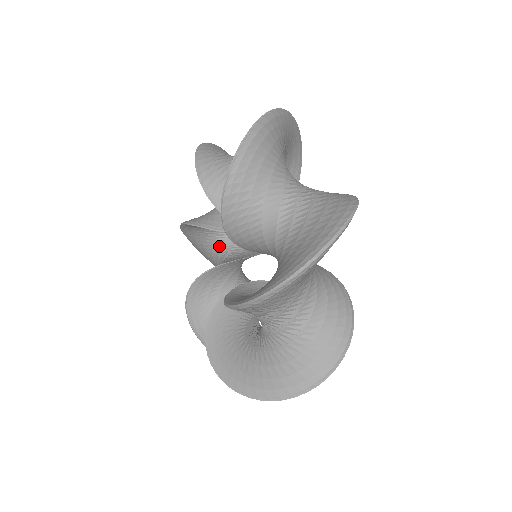
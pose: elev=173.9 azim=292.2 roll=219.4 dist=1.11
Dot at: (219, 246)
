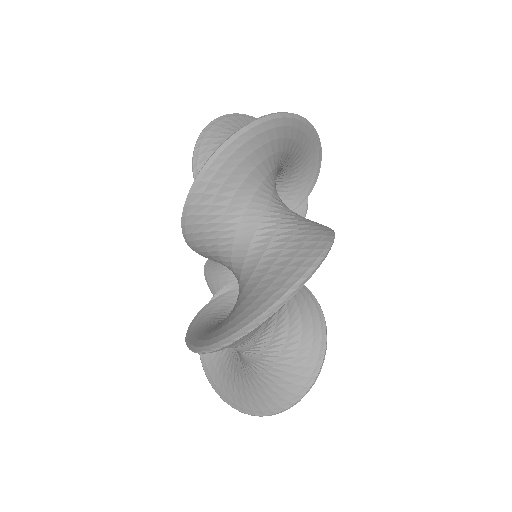
Dot at: occluded
